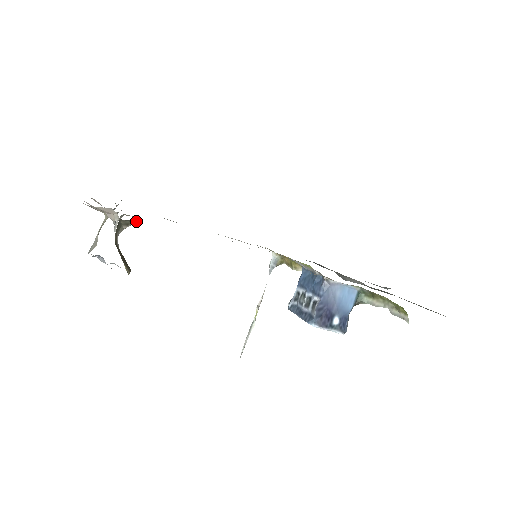
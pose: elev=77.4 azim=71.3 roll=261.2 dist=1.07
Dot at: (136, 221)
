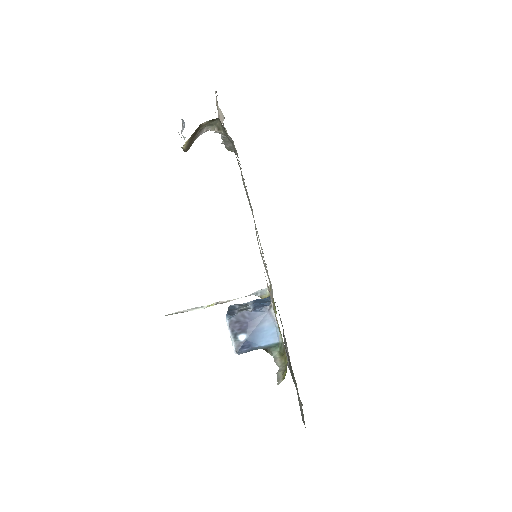
Dot at: (225, 131)
